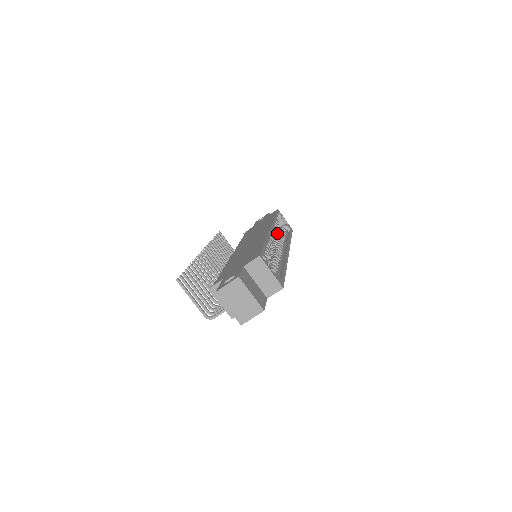
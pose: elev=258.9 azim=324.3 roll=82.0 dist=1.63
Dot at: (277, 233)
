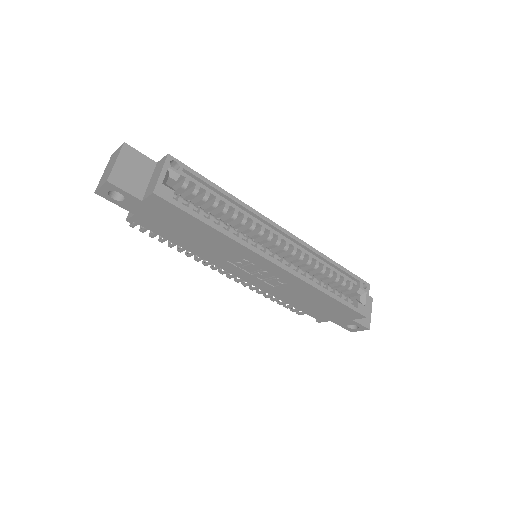
Dot at: occluded
